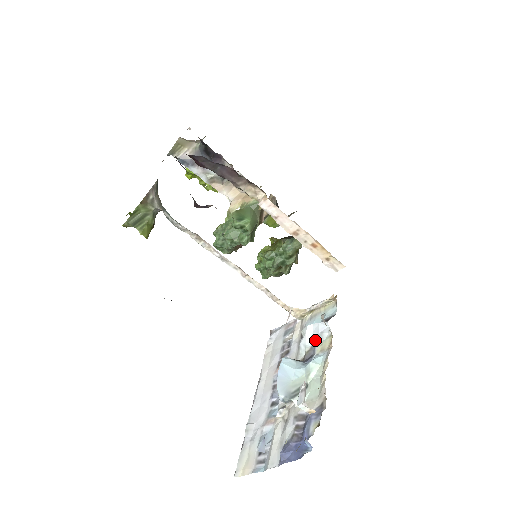
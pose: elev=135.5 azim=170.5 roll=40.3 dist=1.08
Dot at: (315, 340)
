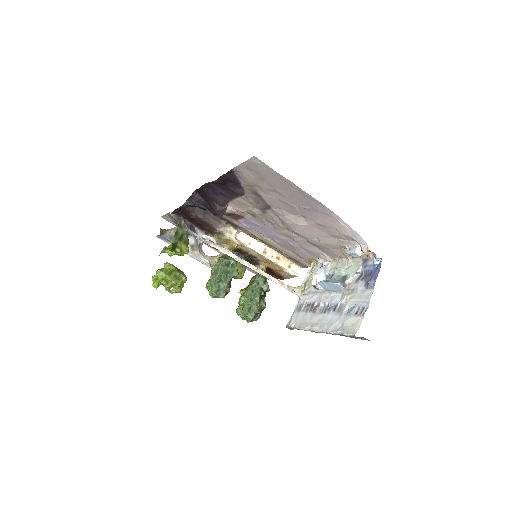
Dot at: (325, 274)
